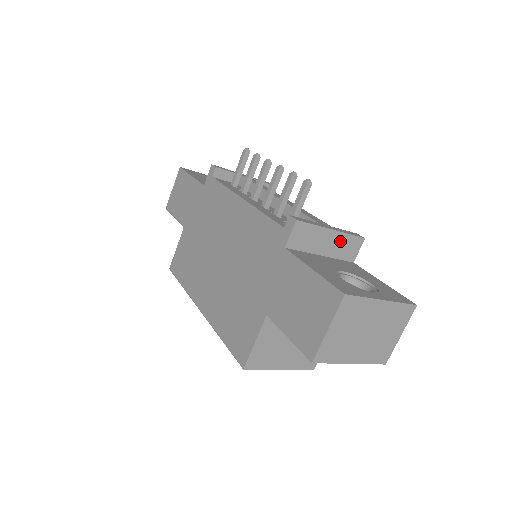
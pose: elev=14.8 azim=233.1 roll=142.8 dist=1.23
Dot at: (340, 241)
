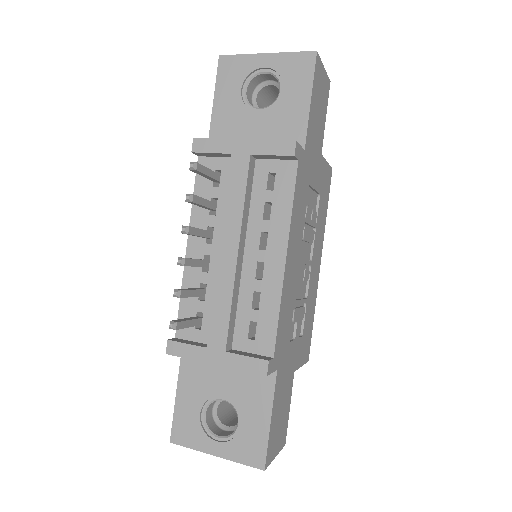
Dot at: occluded
